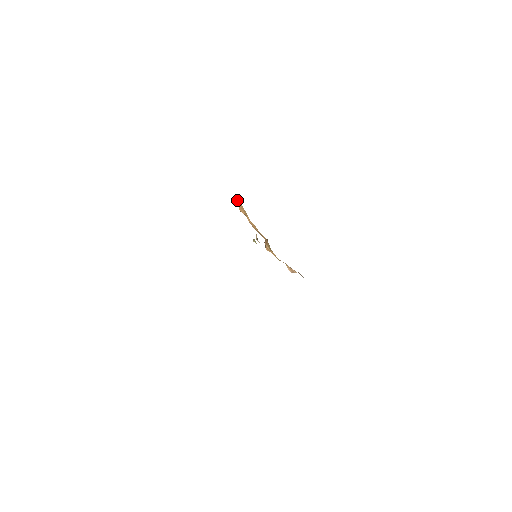
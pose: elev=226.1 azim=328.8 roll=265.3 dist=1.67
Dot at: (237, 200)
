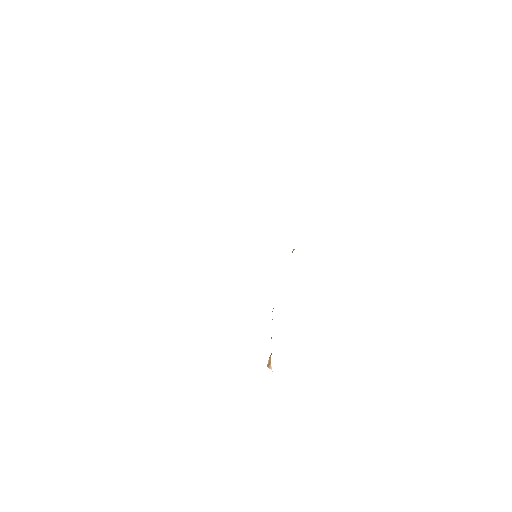
Dot at: occluded
